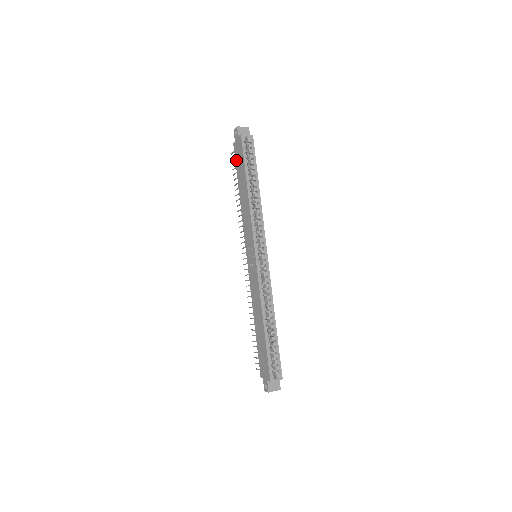
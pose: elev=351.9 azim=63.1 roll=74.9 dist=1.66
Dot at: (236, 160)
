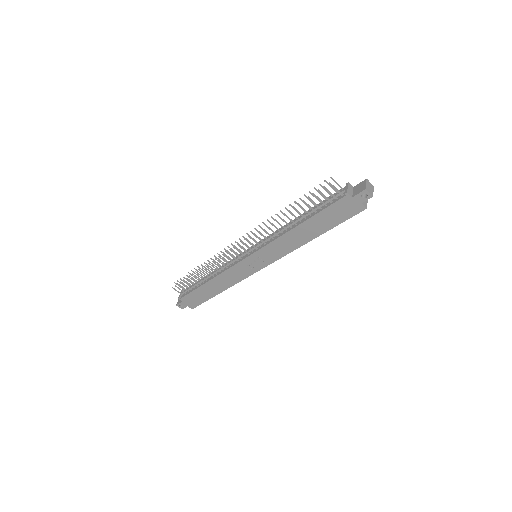
Dot at: (332, 208)
